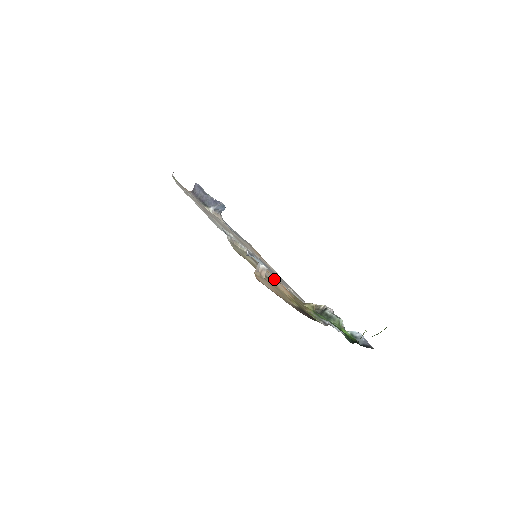
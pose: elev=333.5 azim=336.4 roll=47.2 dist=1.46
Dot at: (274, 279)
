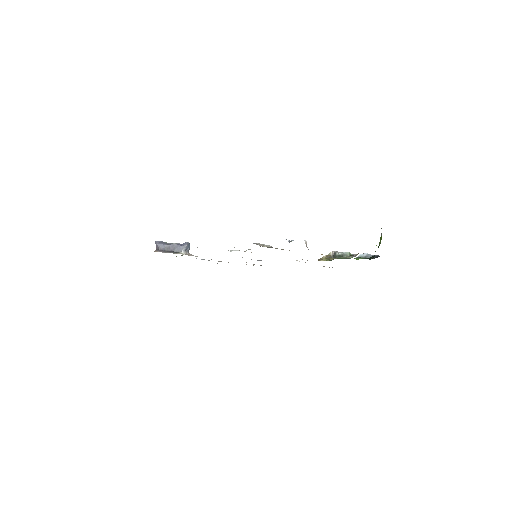
Dot at: occluded
